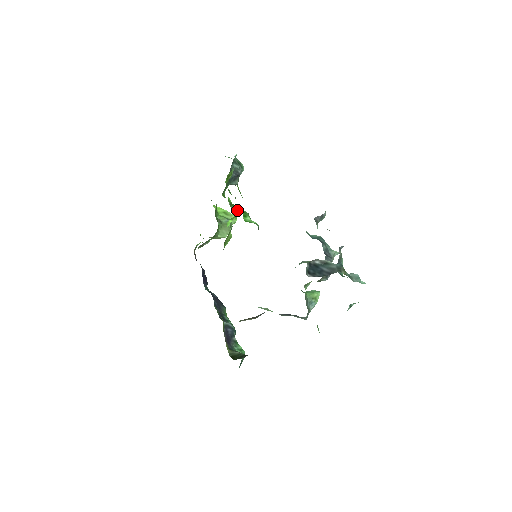
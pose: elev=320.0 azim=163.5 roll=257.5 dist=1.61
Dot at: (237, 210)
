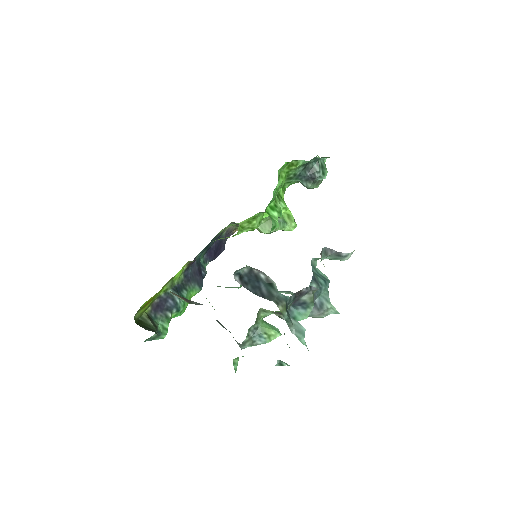
Dot at: (281, 206)
